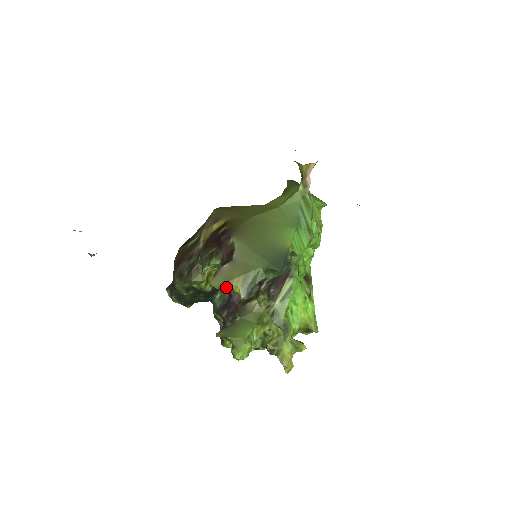
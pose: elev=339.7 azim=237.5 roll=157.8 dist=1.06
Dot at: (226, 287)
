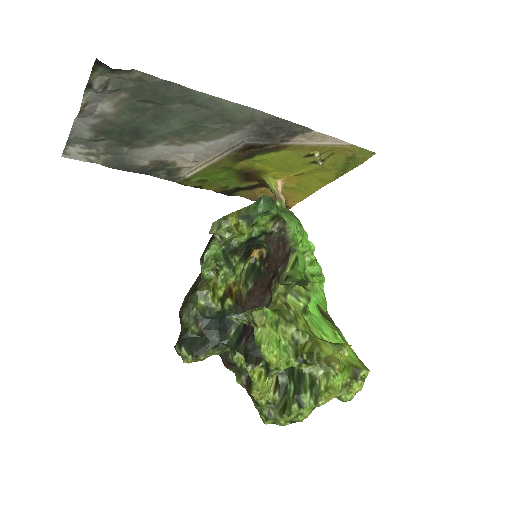
Dot at: (223, 222)
